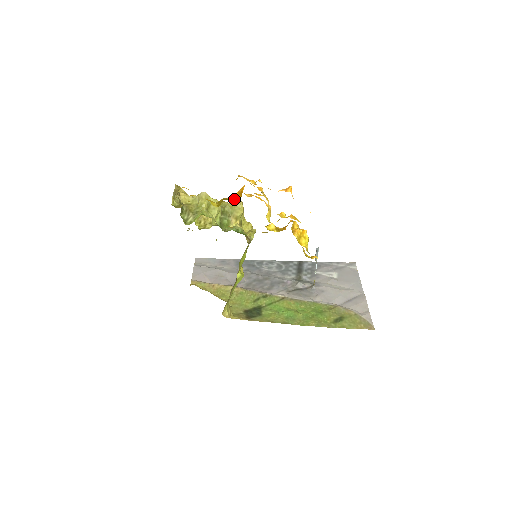
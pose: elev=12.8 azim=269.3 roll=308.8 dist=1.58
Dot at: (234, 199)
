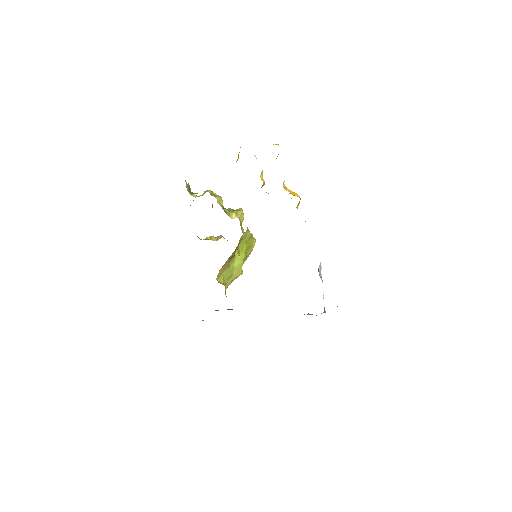
Dot at: occluded
